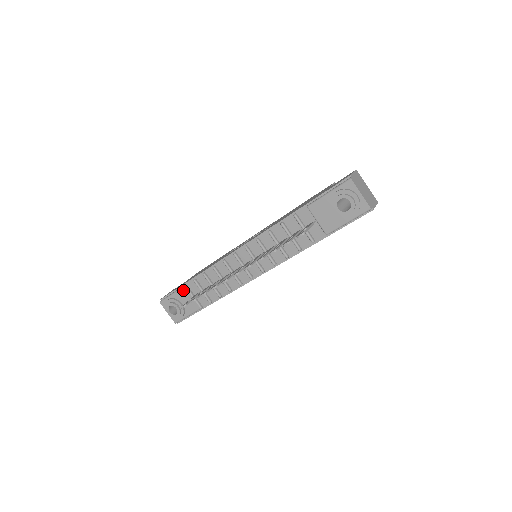
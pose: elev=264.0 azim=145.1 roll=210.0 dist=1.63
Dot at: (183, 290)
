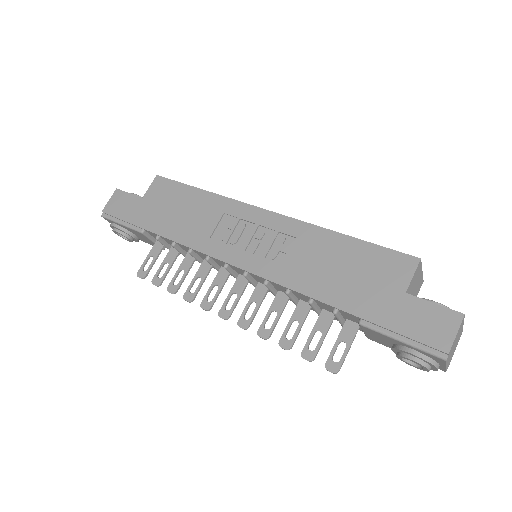
Dot at: (138, 233)
